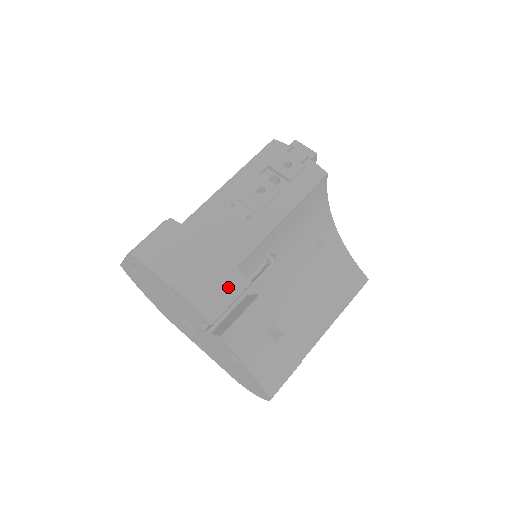
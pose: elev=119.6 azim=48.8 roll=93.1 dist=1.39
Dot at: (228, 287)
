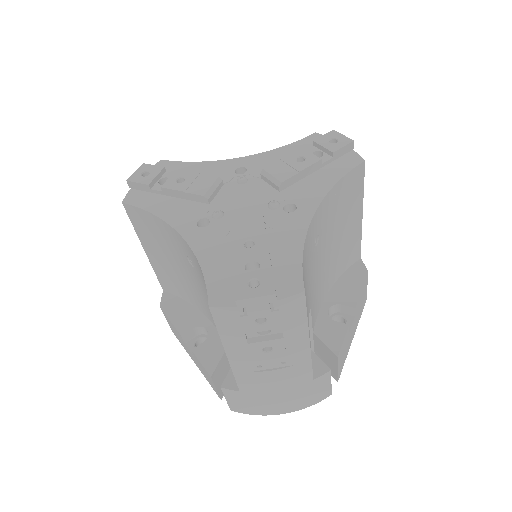
Dot at: (321, 386)
